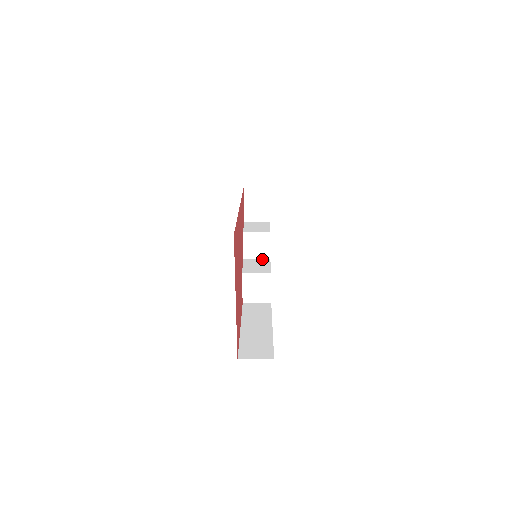
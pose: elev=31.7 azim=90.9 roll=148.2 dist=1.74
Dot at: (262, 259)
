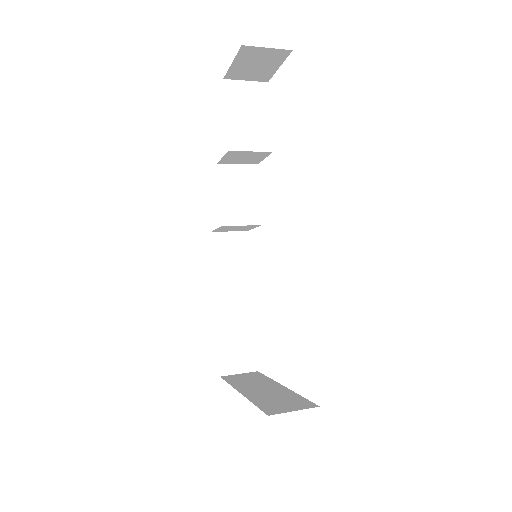
Dot at: (246, 166)
